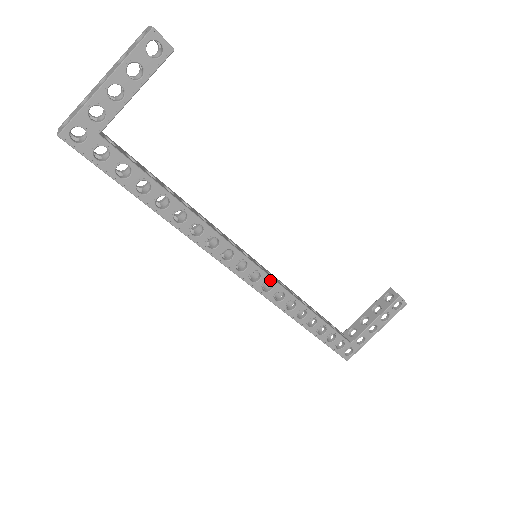
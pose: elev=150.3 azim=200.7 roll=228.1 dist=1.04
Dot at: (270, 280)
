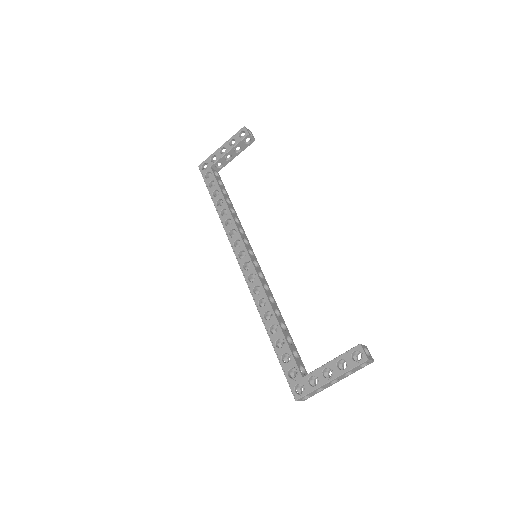
Dot at: (254, 273)
